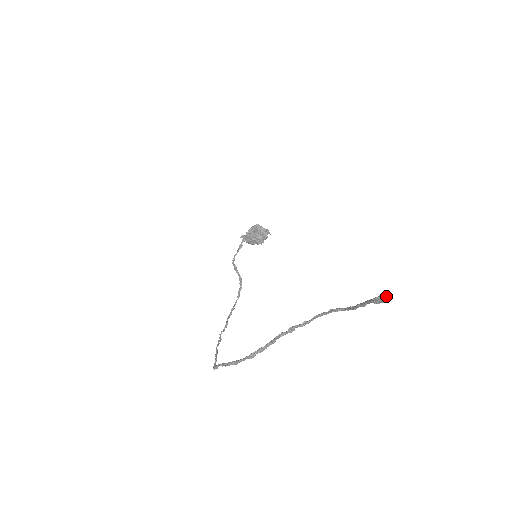
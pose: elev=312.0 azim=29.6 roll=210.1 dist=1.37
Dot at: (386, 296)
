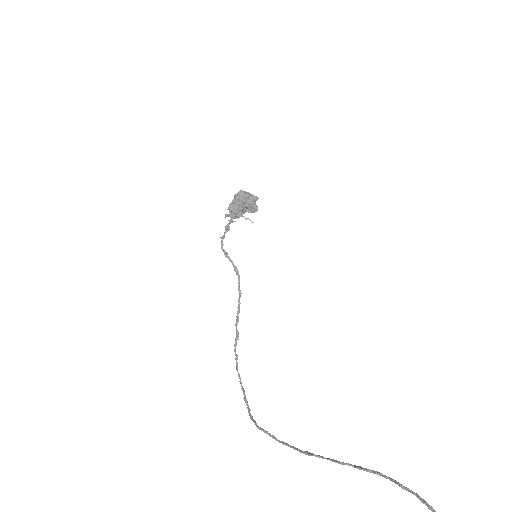
Dot at: out of frame
